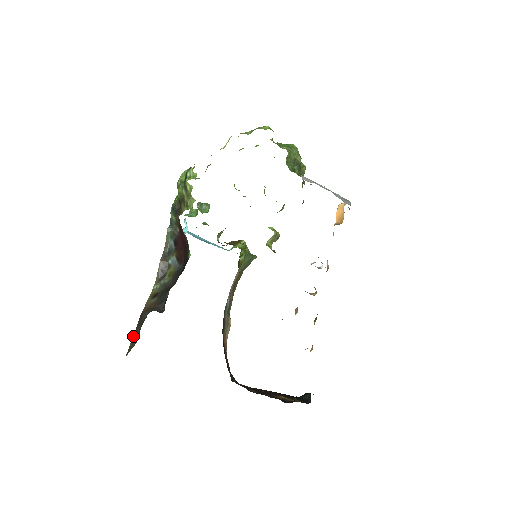
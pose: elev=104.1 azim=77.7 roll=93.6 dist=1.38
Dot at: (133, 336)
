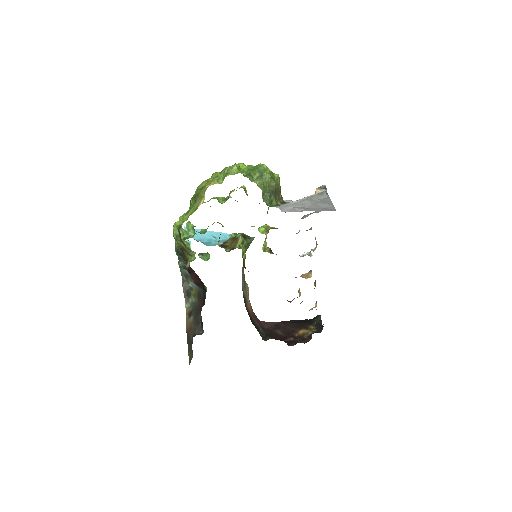
Dot at: (188, 350)
